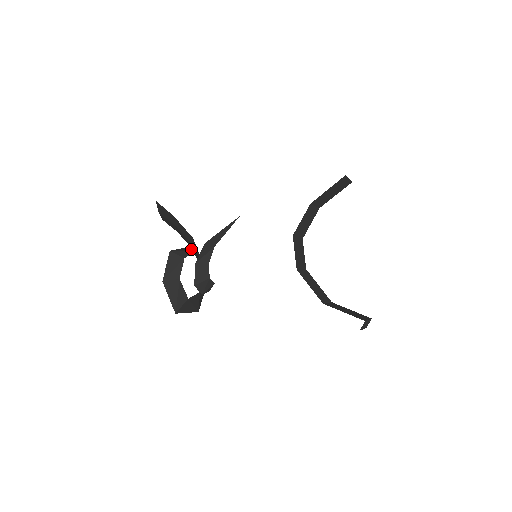
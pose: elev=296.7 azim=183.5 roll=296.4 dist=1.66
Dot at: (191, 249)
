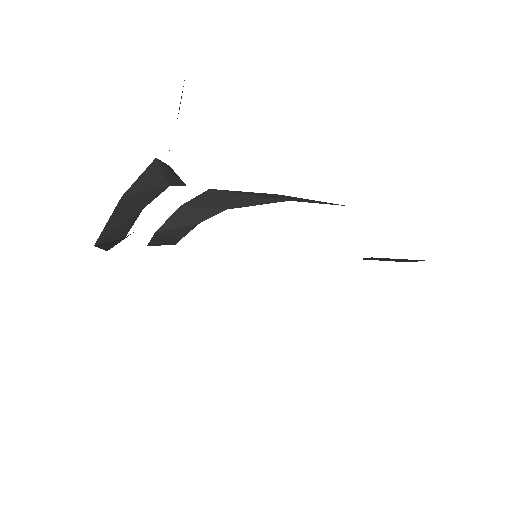
Dot at: occluded
